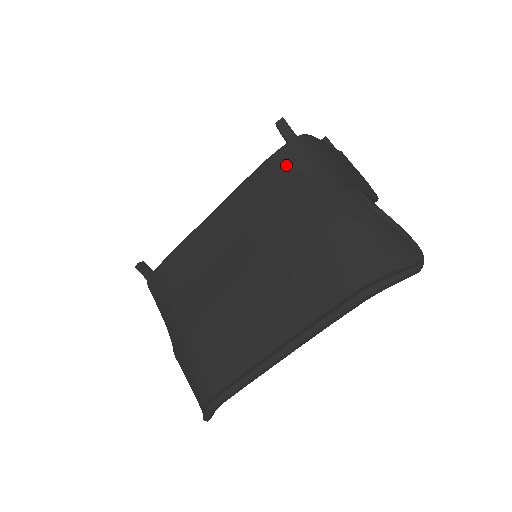
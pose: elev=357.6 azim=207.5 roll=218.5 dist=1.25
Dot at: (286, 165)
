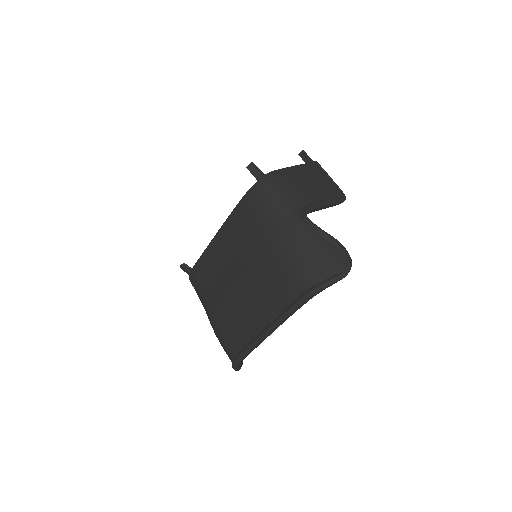
Dot at: (256, 201)
